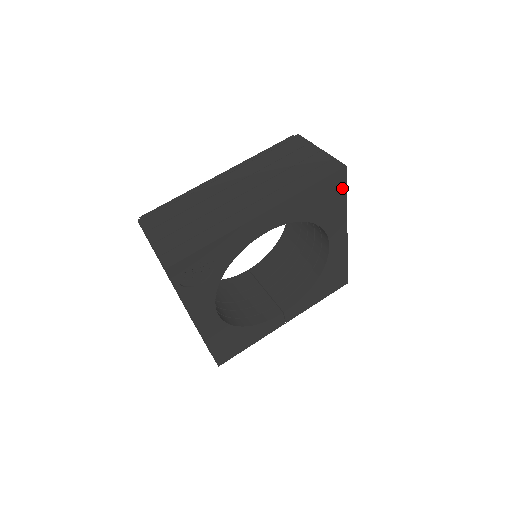
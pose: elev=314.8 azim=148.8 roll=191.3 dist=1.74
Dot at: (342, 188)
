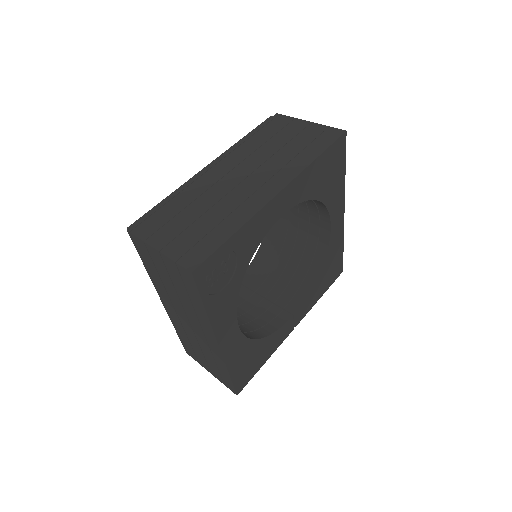
Dot at: (342, 158)
